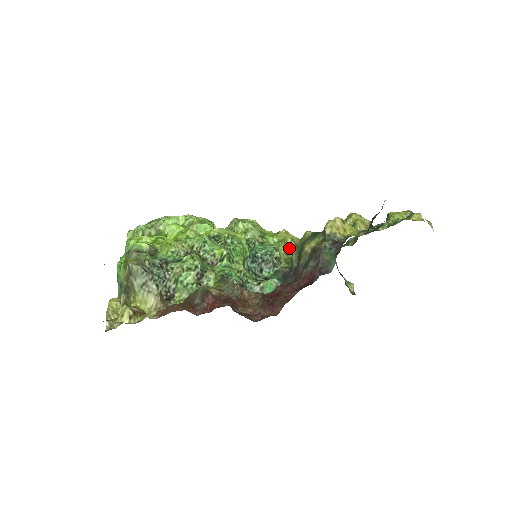
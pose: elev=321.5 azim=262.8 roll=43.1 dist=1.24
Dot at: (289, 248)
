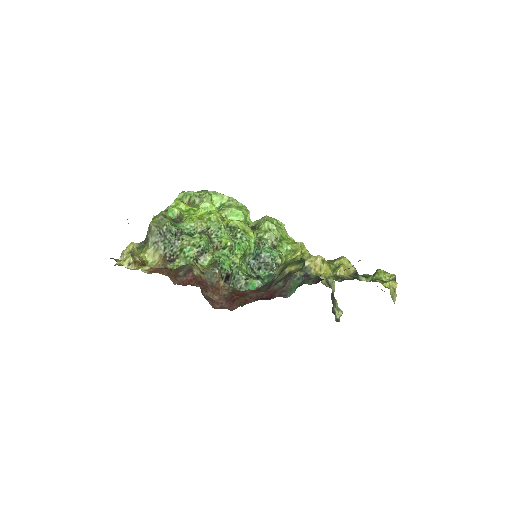
Dot at: occluded
